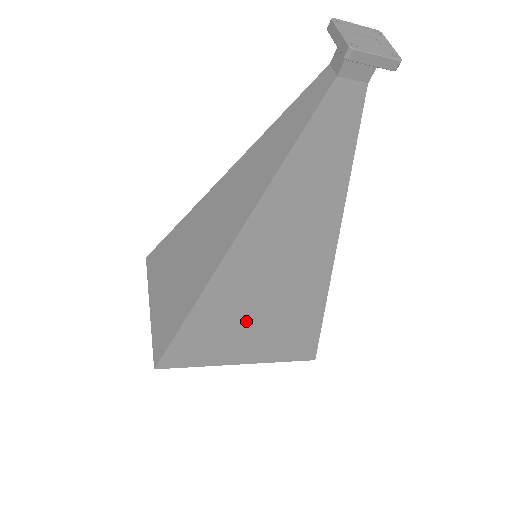
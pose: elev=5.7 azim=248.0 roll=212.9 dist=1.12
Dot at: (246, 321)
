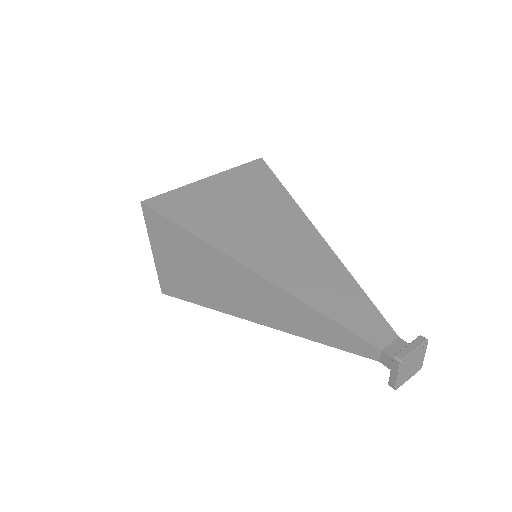
Dot at: occluded
